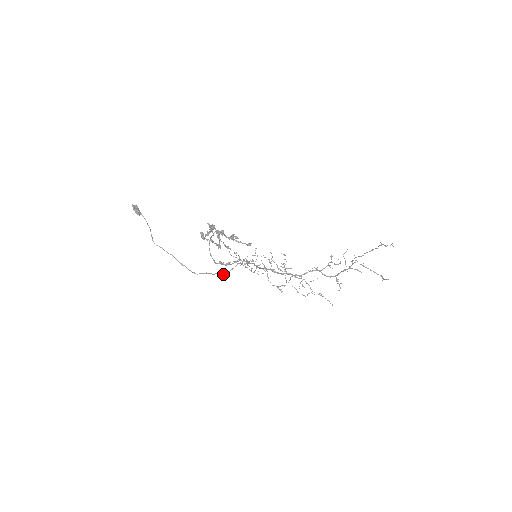
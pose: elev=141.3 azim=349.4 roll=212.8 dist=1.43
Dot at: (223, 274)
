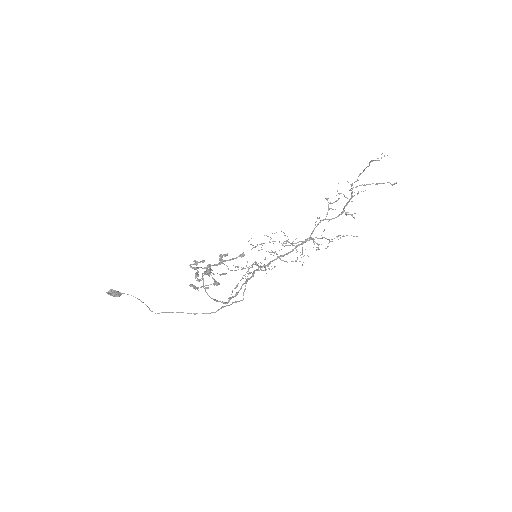
Dot at: (239, 301)
